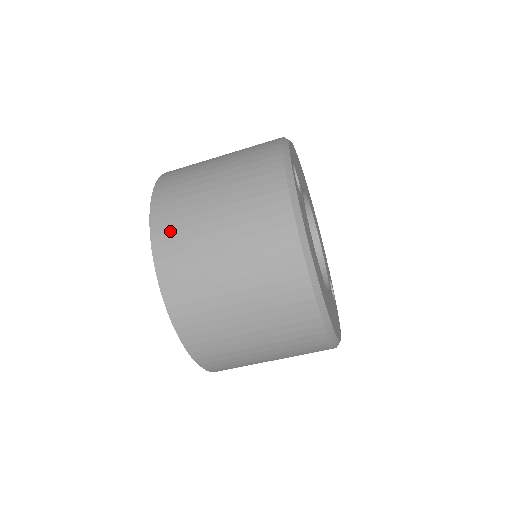
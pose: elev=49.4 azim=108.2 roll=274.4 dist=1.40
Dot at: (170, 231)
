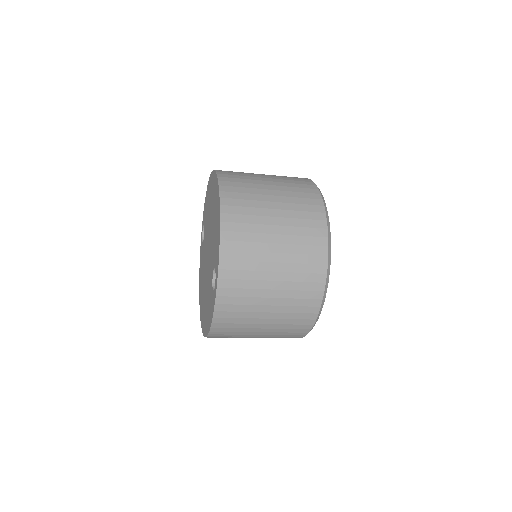
Dot at: (228, 323)
